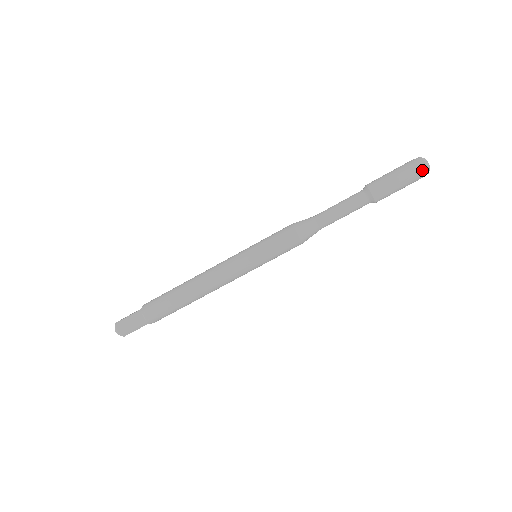
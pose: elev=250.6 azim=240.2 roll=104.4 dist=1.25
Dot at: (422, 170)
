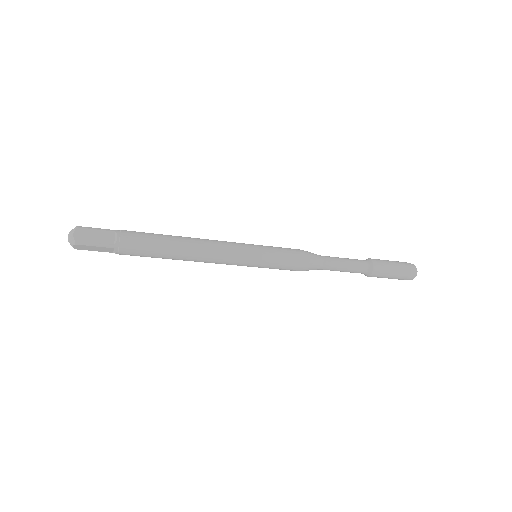
Dot at: occluded
